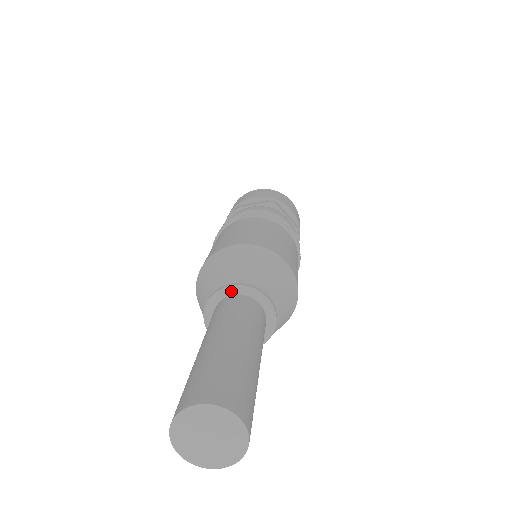
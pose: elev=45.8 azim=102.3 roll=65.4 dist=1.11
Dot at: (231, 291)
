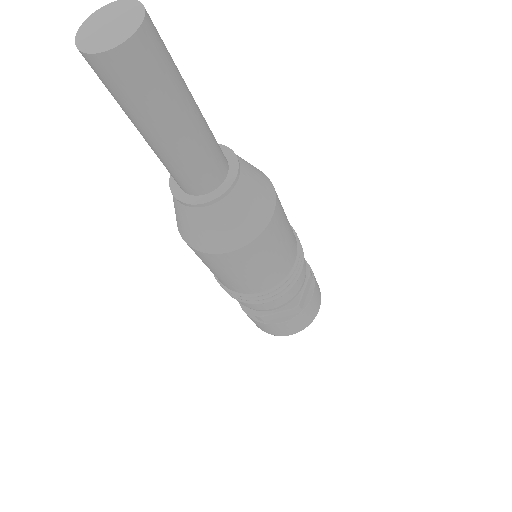
Dot at: occluded
